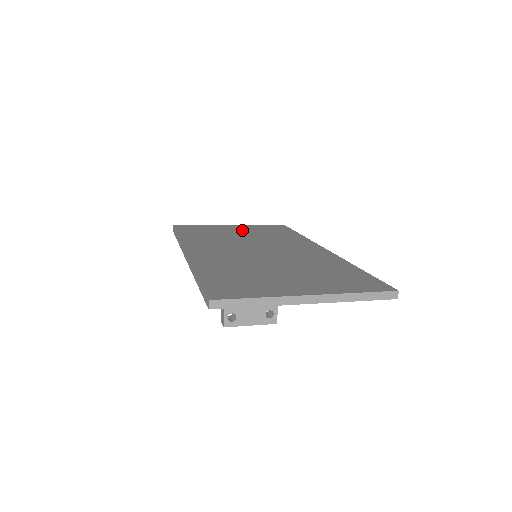
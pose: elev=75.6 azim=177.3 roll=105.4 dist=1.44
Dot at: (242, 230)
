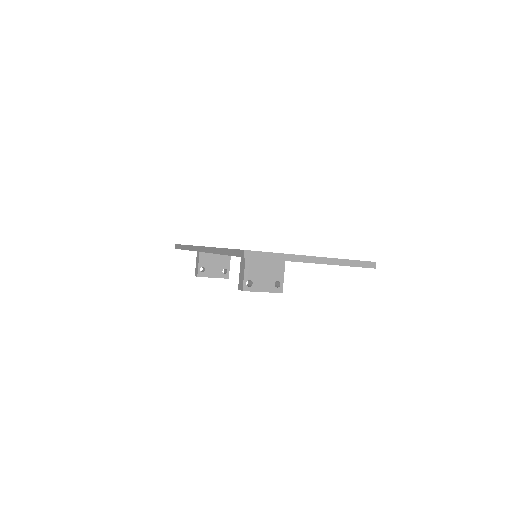
Dot at: occluded
